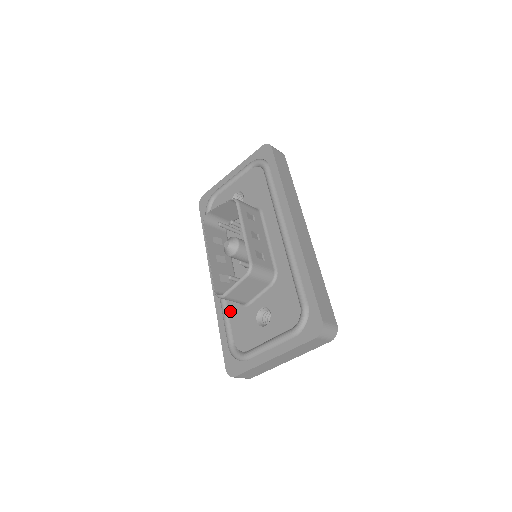
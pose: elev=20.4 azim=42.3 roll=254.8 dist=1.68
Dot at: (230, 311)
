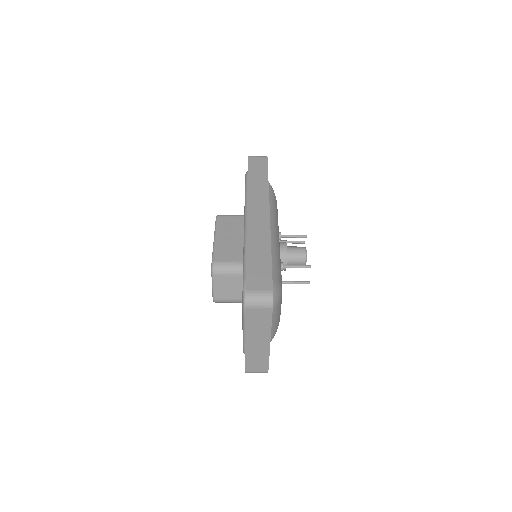
Dot at: occluded
